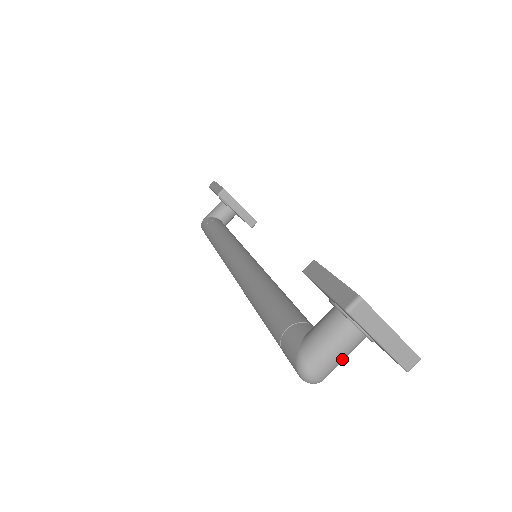
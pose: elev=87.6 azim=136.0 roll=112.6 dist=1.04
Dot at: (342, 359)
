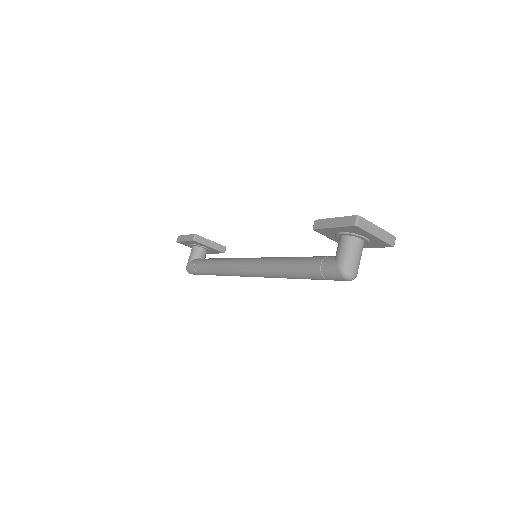
Dot at: (360, 259)
